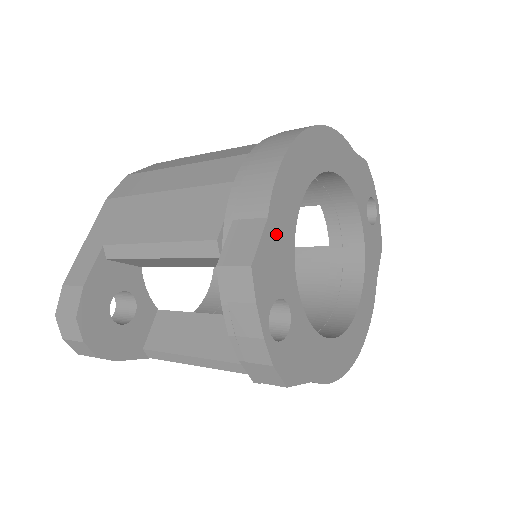
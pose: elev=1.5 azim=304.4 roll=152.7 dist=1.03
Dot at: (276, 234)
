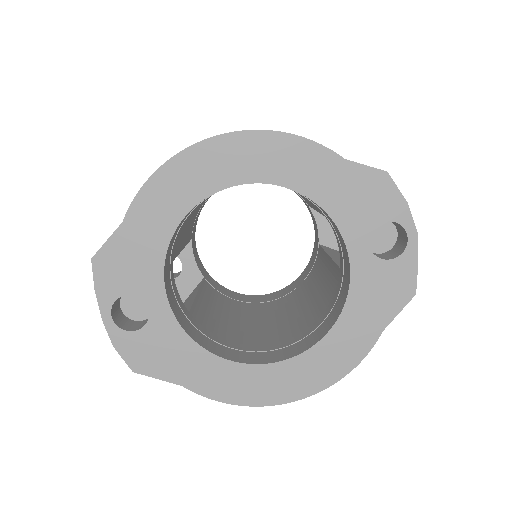
Dot at: (135, 238)
